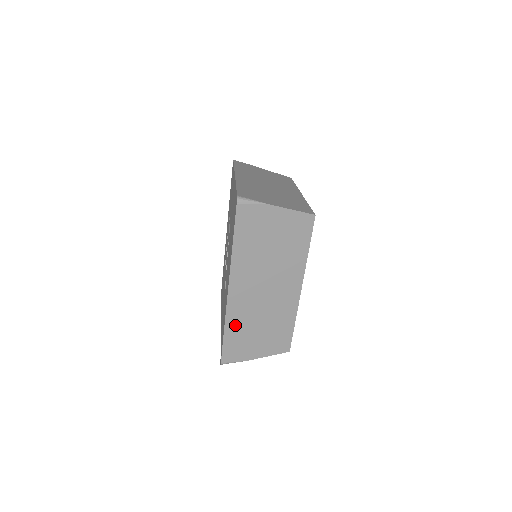
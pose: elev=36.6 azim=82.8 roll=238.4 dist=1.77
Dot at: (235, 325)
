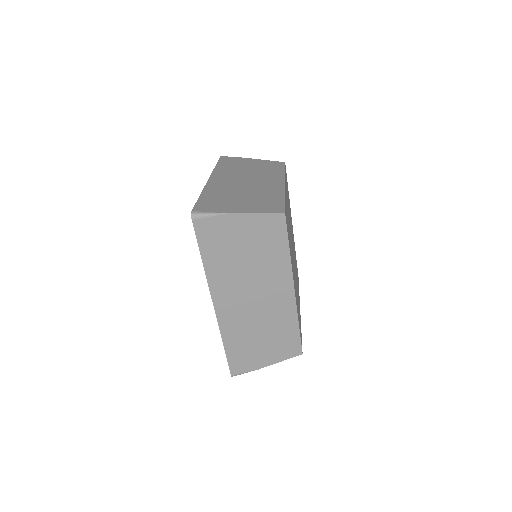
Dot at: (233, 338)
